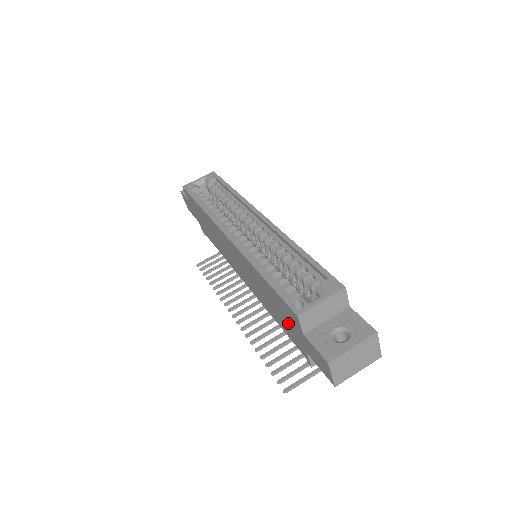
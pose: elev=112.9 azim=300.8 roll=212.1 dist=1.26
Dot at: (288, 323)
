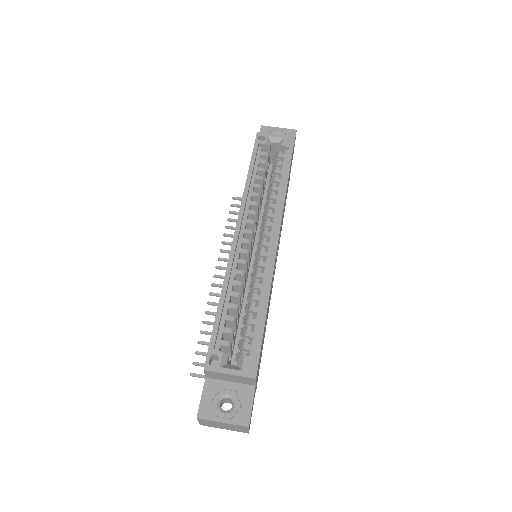
Dot at: occluded
